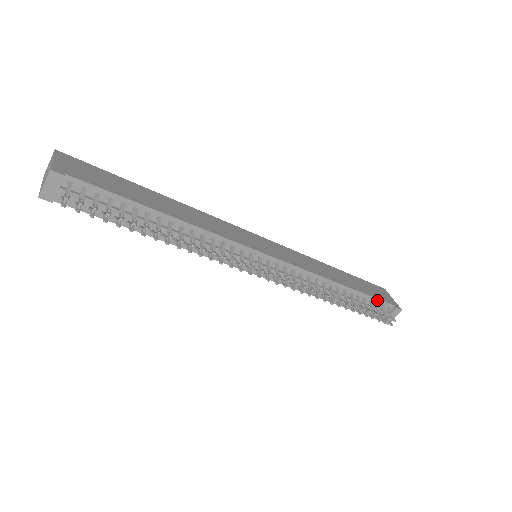
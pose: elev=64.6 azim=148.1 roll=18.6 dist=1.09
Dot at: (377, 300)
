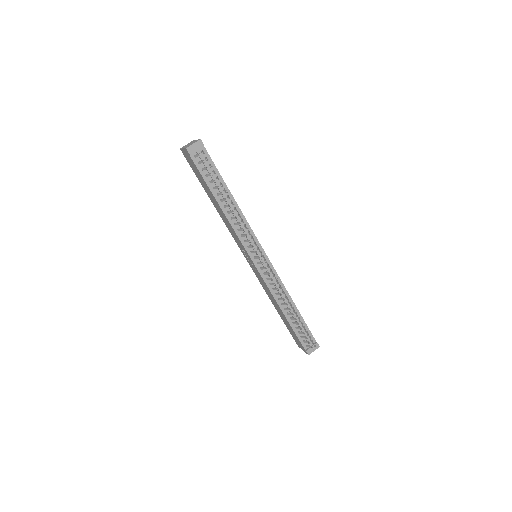
Dot at: (308, 329)
